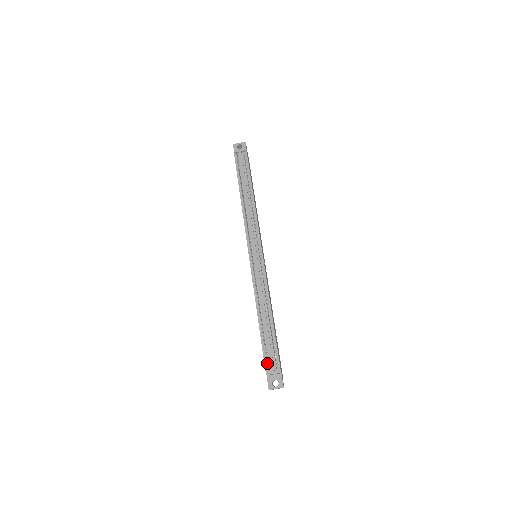
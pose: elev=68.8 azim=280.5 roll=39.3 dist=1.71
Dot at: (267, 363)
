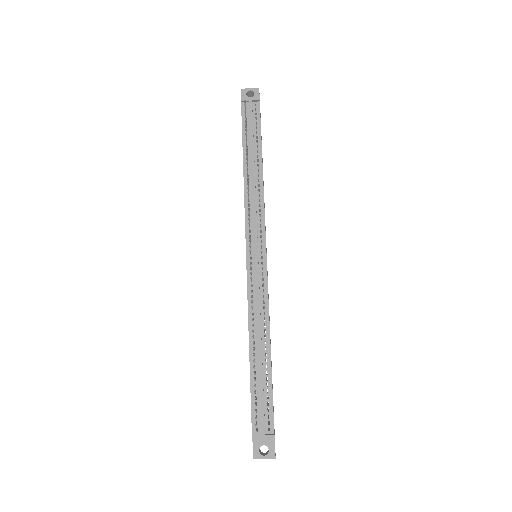
Dot at: (255, 420)
